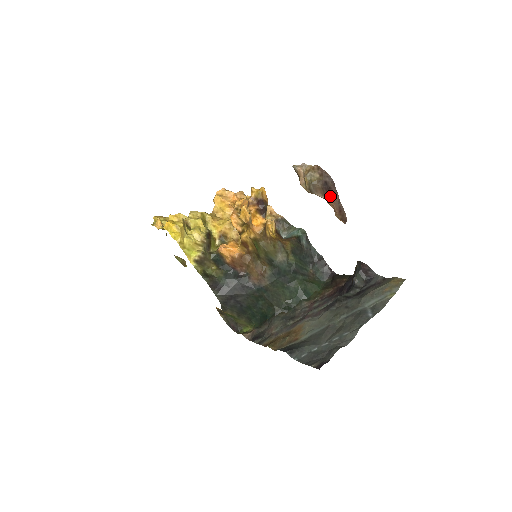
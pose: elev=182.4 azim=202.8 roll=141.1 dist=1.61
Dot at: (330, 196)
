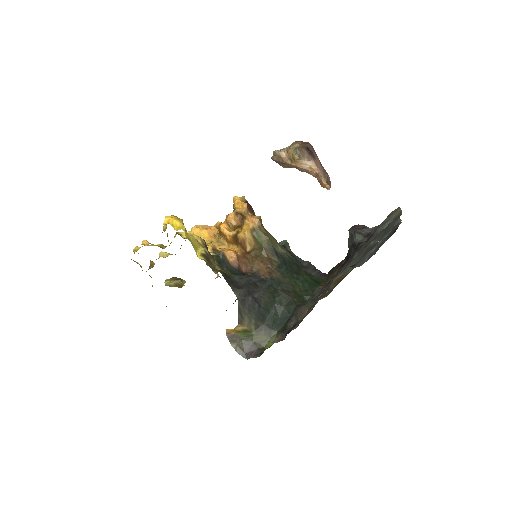
Dot at: (314, 160)
